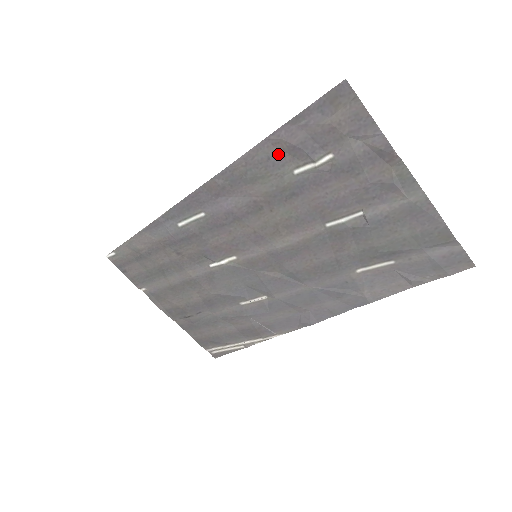
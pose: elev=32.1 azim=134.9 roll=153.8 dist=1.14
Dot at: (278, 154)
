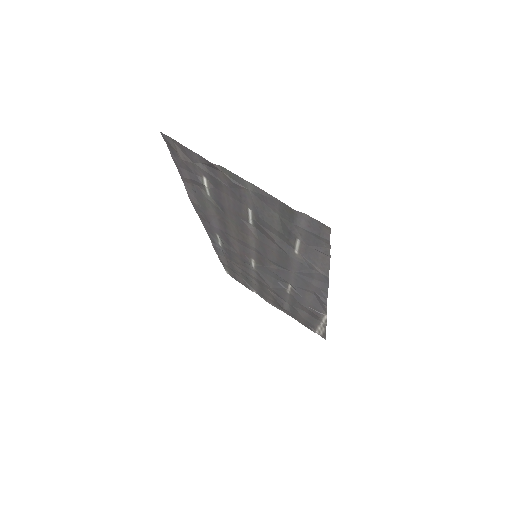
Dot at: (194, 187)
